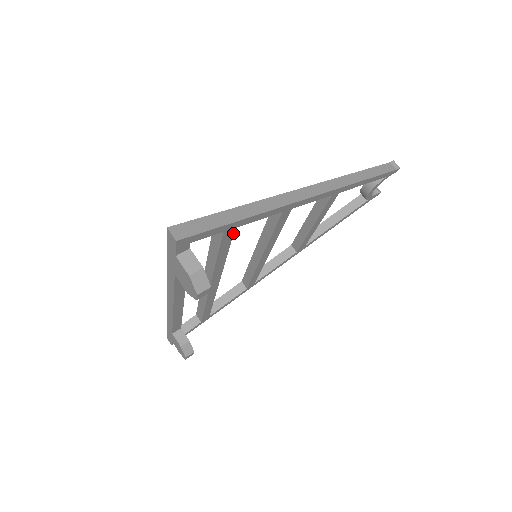
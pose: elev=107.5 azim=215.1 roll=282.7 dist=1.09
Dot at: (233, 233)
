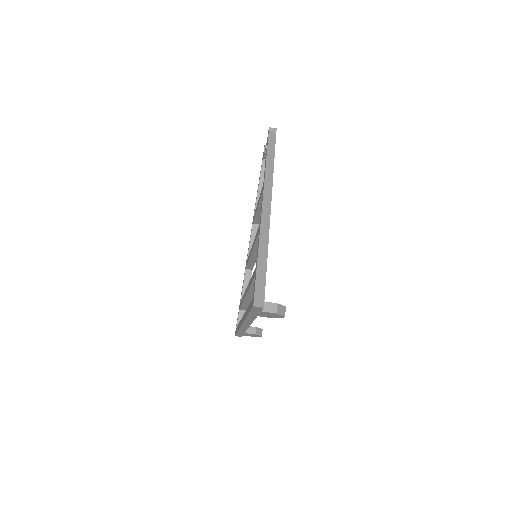
Dot at: occluded
